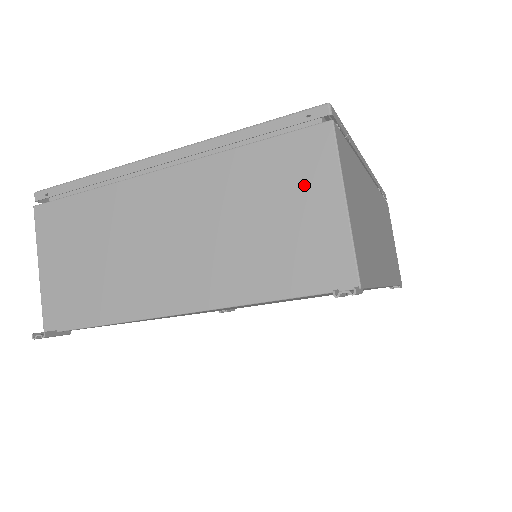
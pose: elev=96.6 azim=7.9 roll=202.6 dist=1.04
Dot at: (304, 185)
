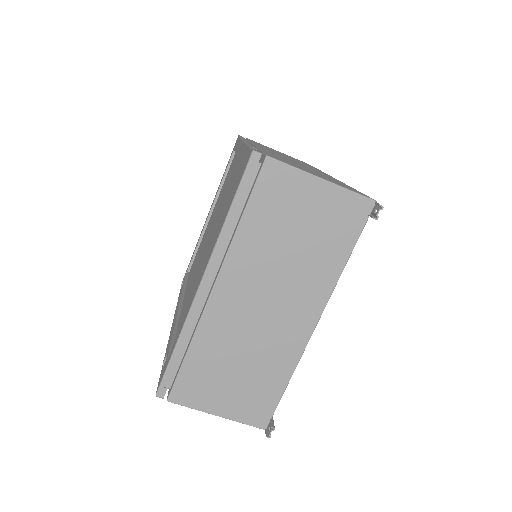
Dot at: (294, 198)
